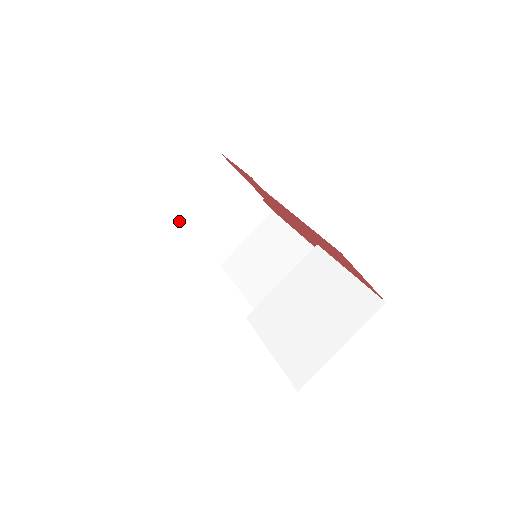
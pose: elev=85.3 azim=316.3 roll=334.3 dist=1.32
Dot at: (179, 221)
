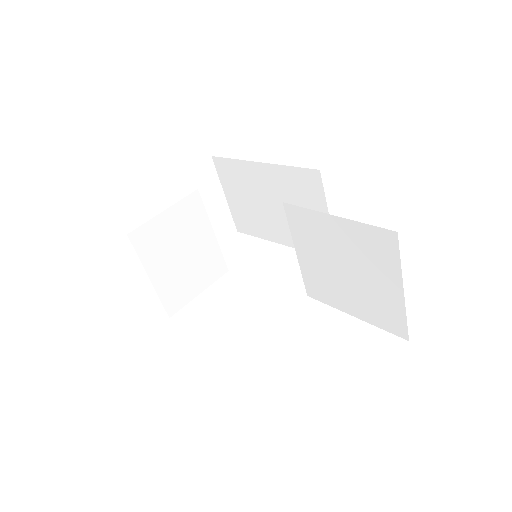
Dot at: (180, 290)
